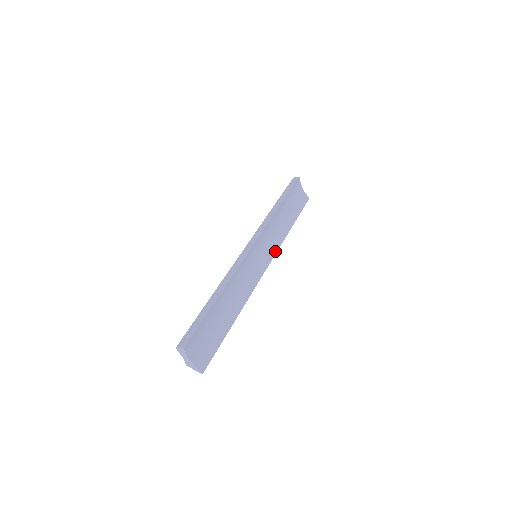
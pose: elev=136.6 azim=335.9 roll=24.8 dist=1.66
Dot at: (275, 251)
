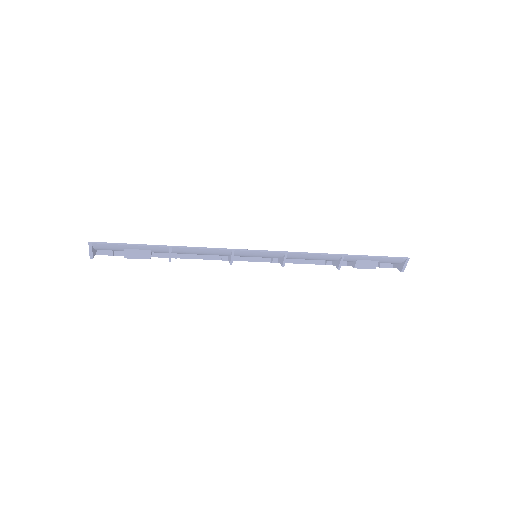
Dot at: (291, 253)
